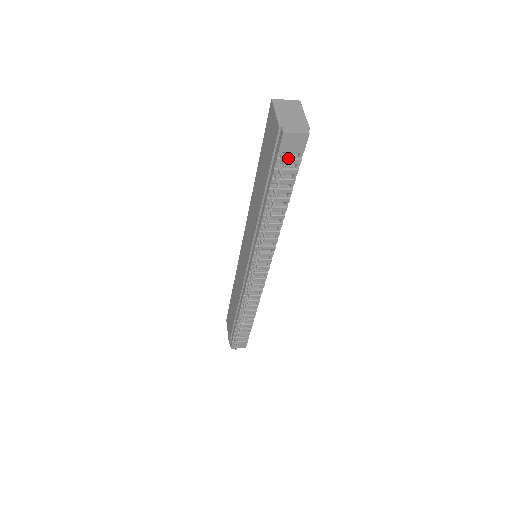
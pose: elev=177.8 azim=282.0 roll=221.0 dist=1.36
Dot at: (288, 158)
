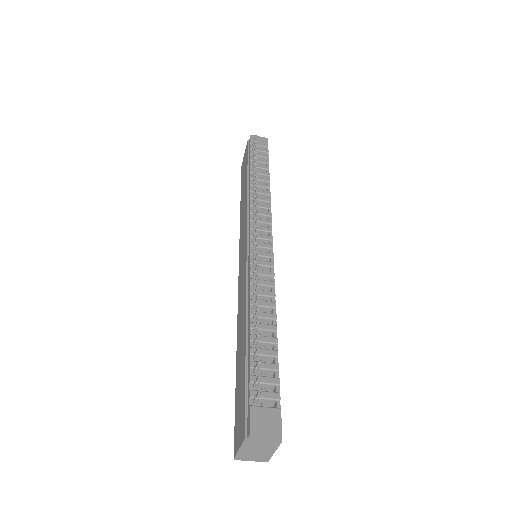
Dot at: (258, 148)
